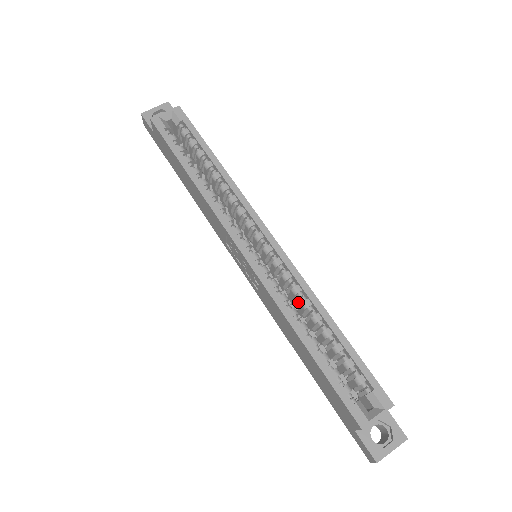
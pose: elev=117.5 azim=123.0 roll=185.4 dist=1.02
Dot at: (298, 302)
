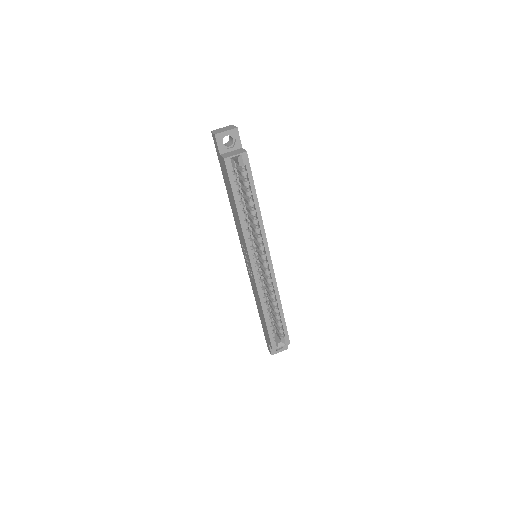
Dot at: (269, 291)
